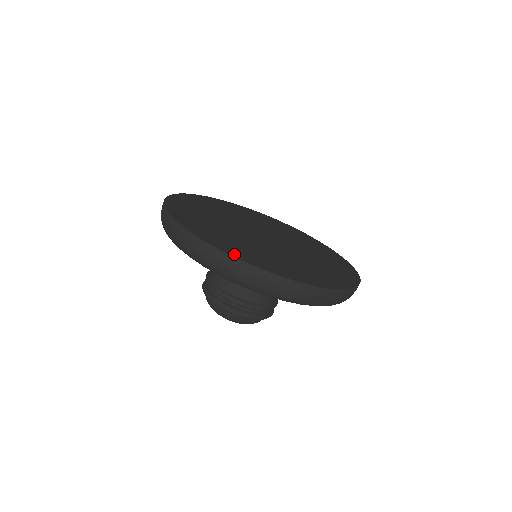
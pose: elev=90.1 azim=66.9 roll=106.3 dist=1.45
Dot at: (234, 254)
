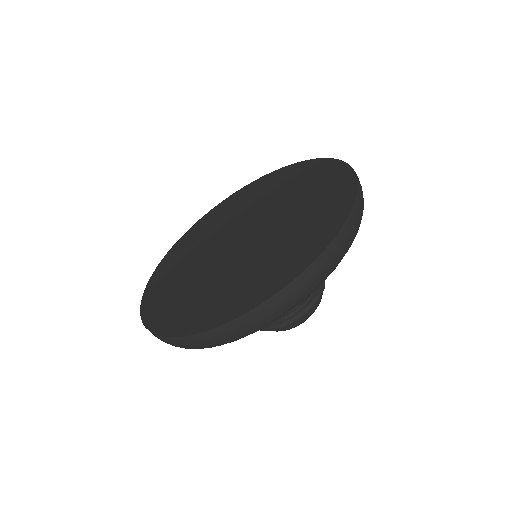
Dot at: (194, 328)
